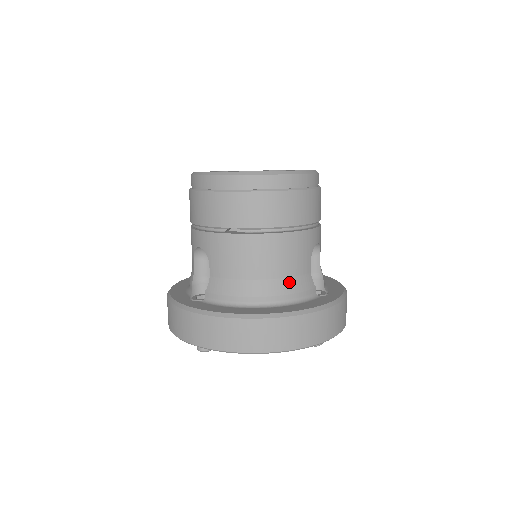
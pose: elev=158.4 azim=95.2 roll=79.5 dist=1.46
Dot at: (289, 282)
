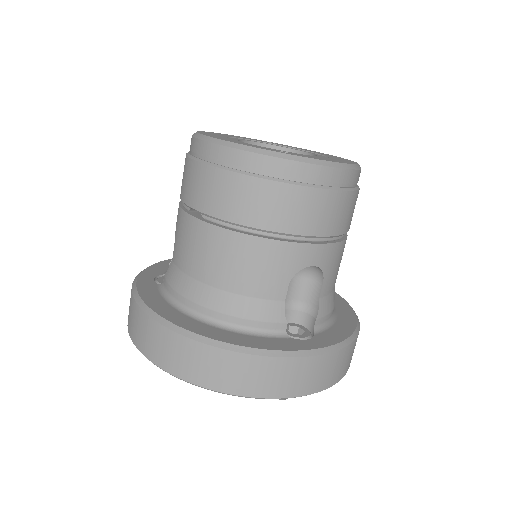
Dot at: (242, 302)
